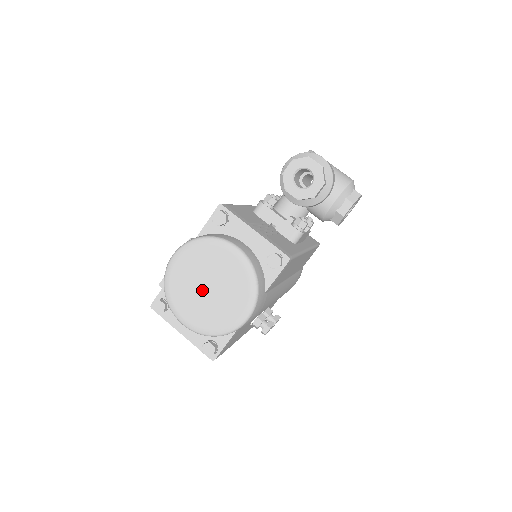
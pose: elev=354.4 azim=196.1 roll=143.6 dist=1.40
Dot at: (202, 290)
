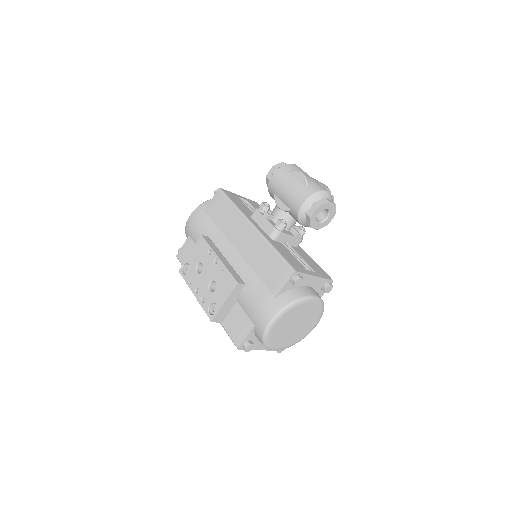
Dot at: (291, 329)
